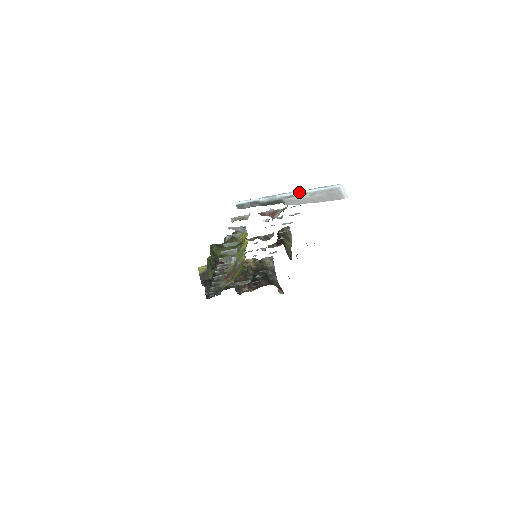
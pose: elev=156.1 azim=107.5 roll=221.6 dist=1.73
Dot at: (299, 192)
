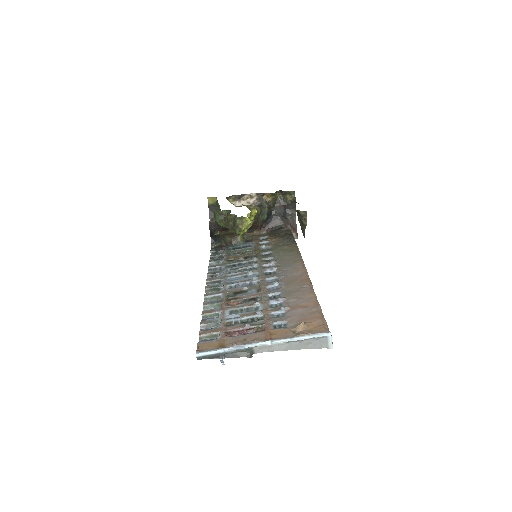
Dot at: (274, 342)
